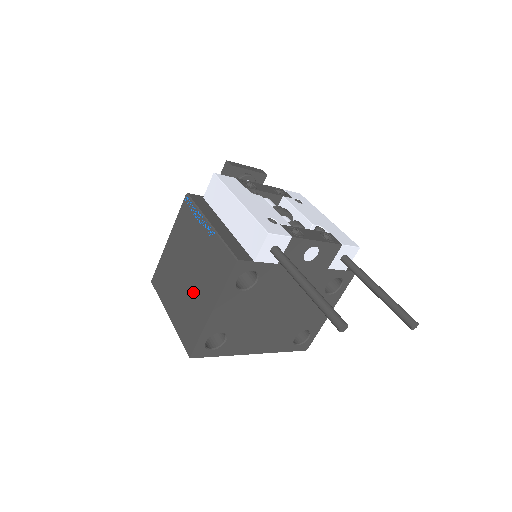
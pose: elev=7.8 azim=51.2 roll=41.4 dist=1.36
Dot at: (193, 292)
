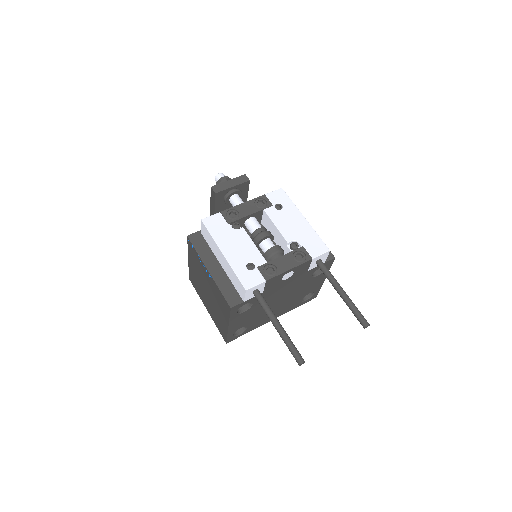
Dot at: (214, 307)
